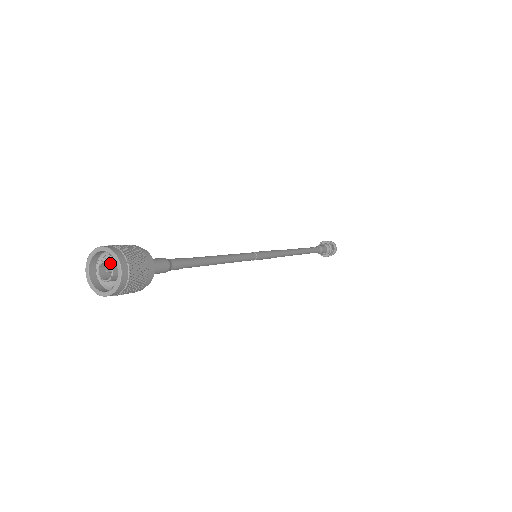
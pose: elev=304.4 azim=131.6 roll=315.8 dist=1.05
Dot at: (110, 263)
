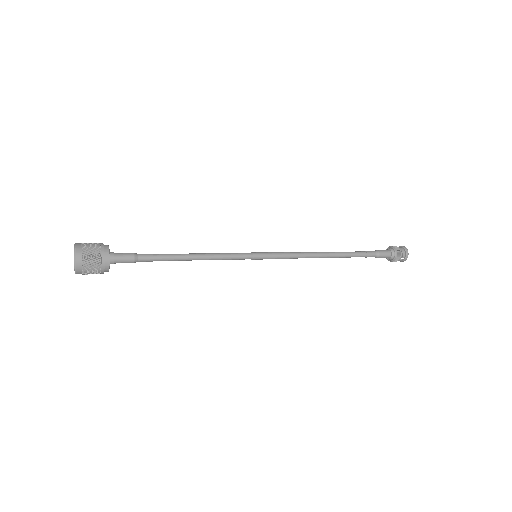
Dot at: occluded
